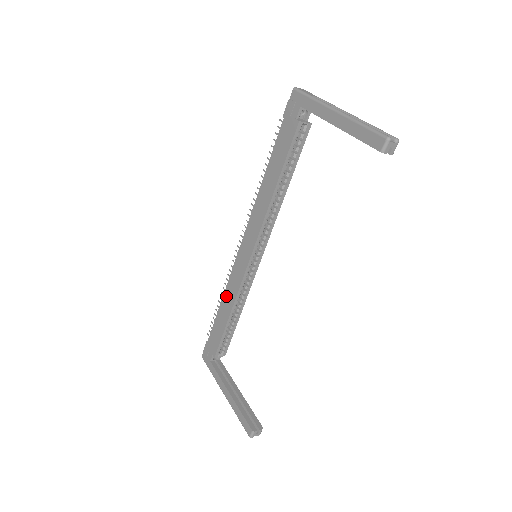
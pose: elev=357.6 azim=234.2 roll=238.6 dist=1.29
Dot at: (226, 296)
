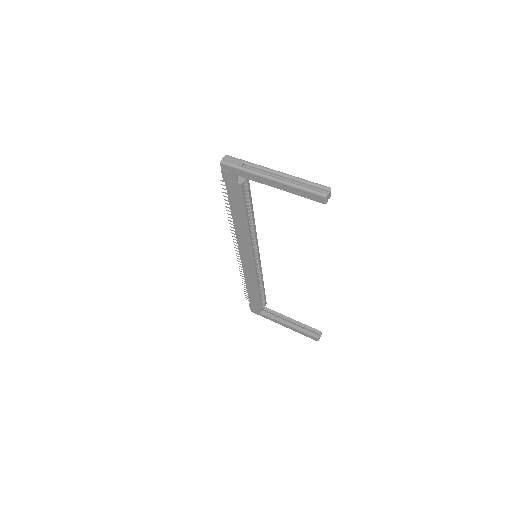
Dot at: (248, 281)
